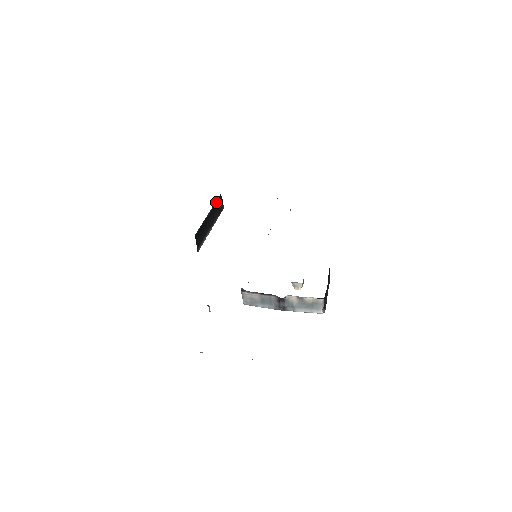
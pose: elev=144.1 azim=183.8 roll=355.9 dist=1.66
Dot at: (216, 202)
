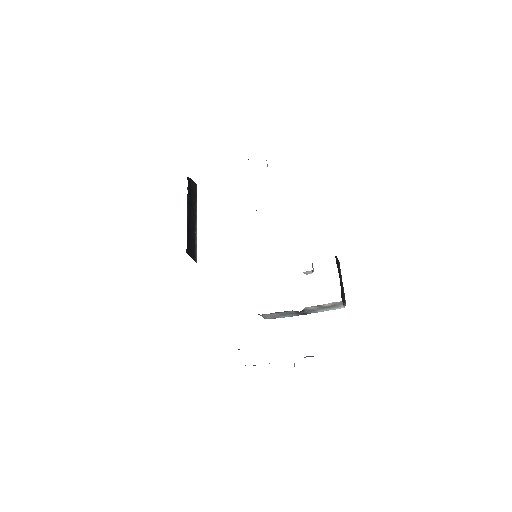
Dot at: occluded
